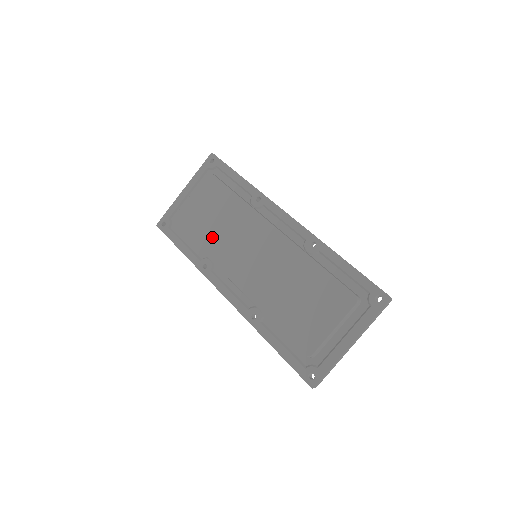
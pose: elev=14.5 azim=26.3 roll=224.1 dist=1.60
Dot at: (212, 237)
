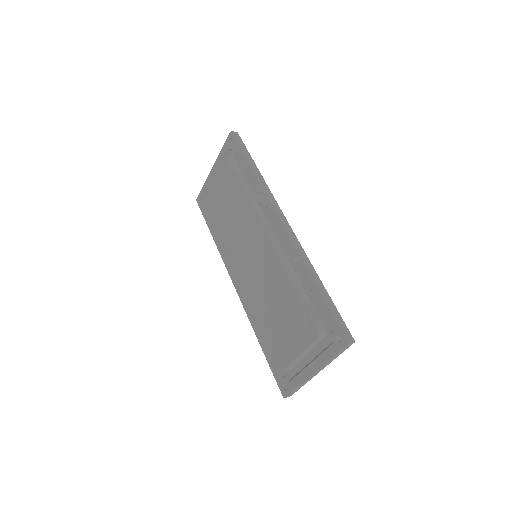
Dot at: (226, 227)
